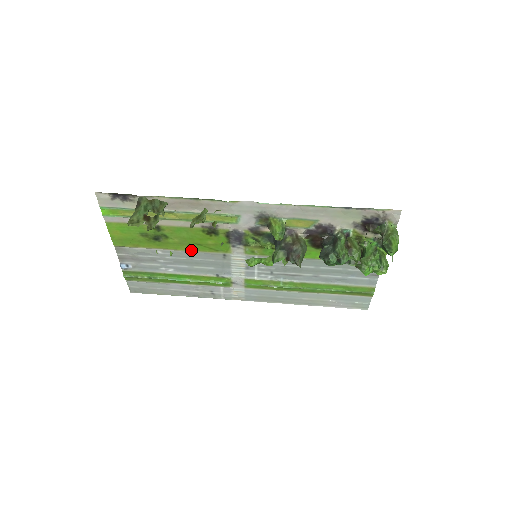
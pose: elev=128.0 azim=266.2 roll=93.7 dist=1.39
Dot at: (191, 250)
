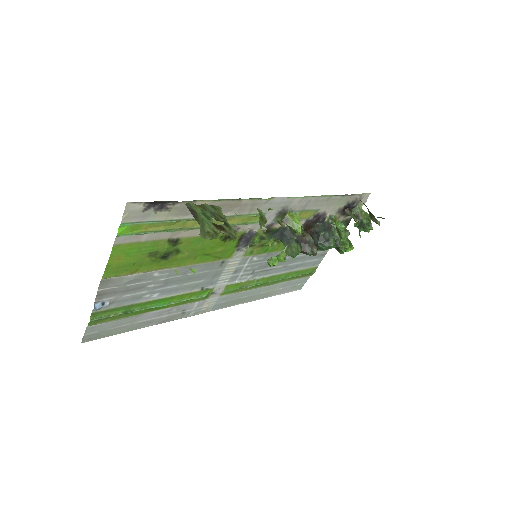
Dot at: (194, 263)
